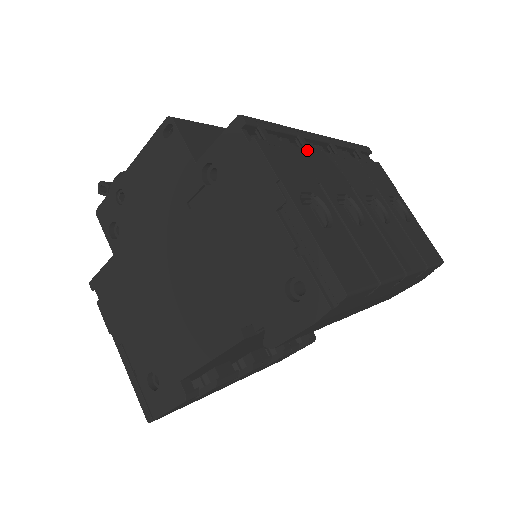
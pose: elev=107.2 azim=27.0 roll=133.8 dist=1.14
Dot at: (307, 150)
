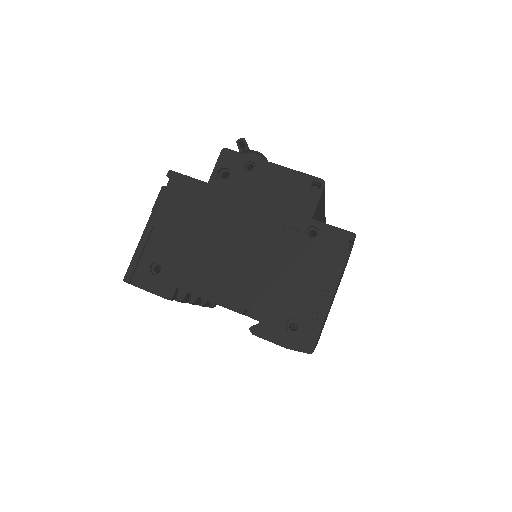
Dot at: occluded
